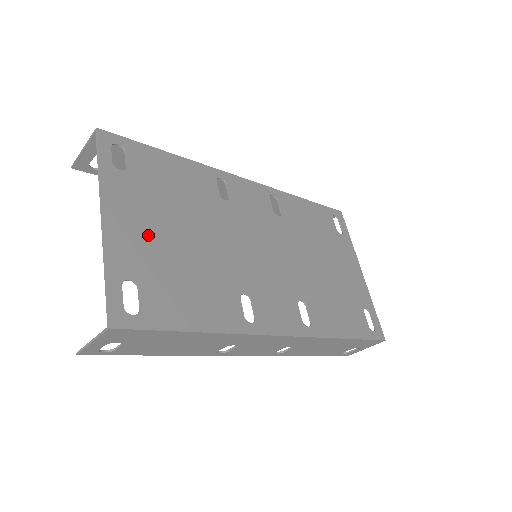
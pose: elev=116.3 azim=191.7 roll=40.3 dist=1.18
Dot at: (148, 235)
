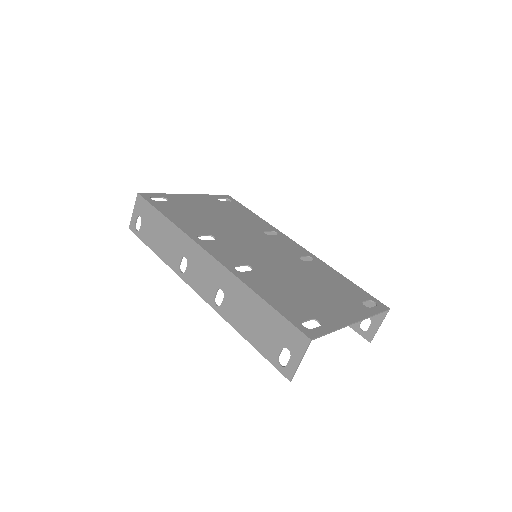
Dot at: (198, 205)
